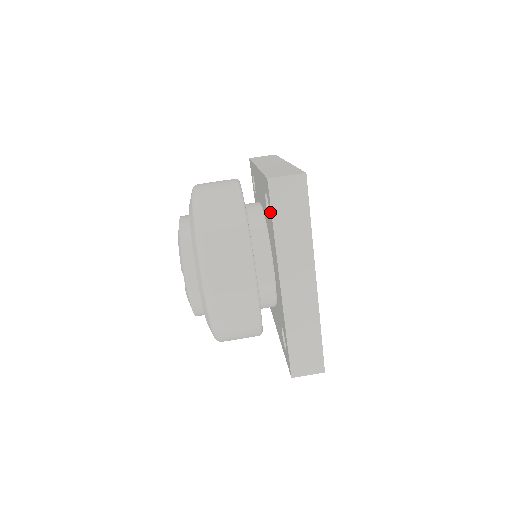
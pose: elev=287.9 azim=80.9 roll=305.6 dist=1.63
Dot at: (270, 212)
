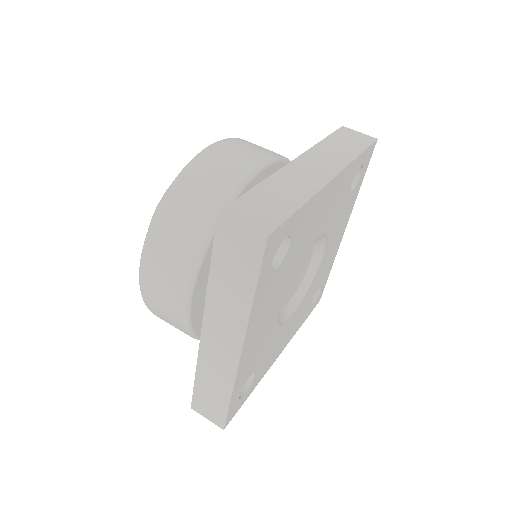
Dot at: occluded
